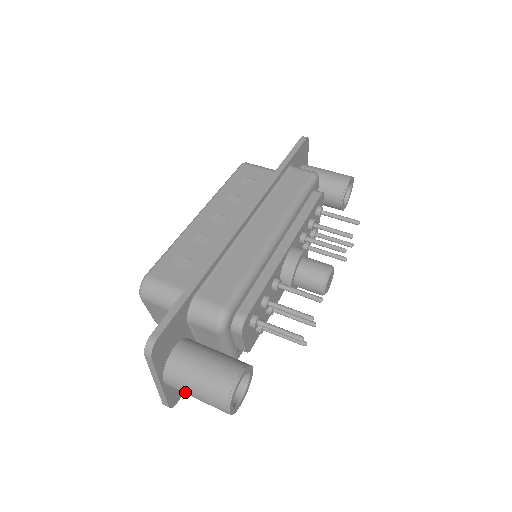
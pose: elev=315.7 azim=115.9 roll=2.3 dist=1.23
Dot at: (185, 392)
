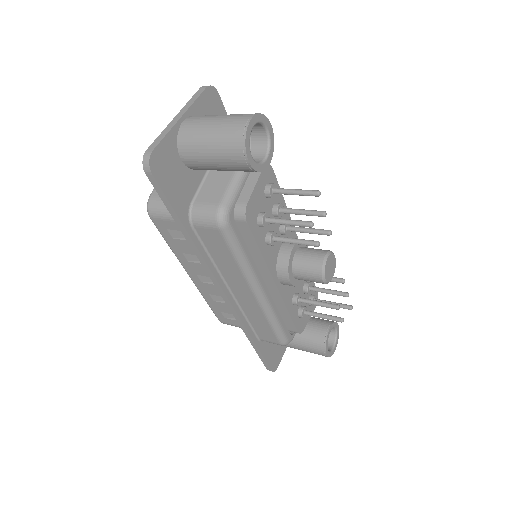
Dot at: (204, 121)
